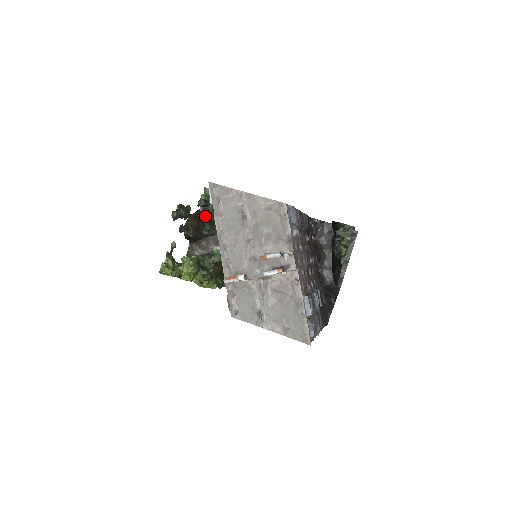
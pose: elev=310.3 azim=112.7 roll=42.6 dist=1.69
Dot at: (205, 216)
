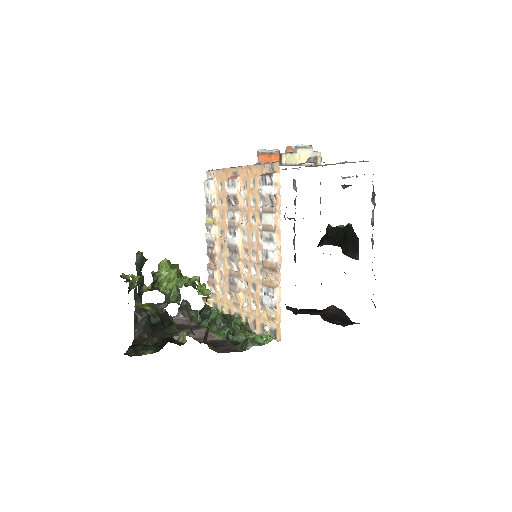
Dot at: occluded
